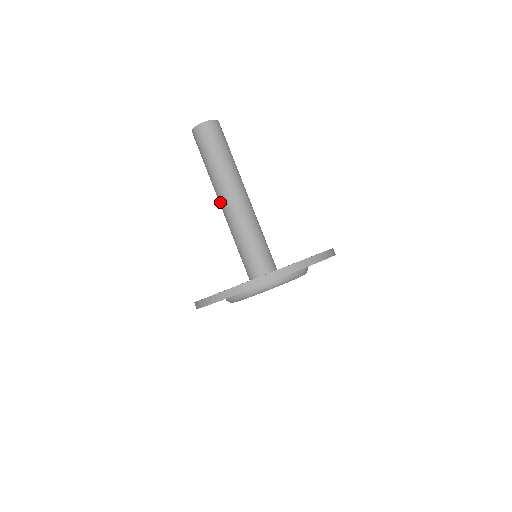
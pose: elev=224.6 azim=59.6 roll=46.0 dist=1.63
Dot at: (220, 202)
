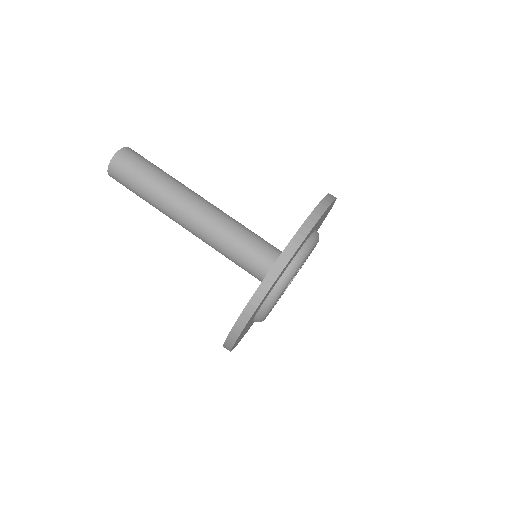
Dot at: (184, 219)
